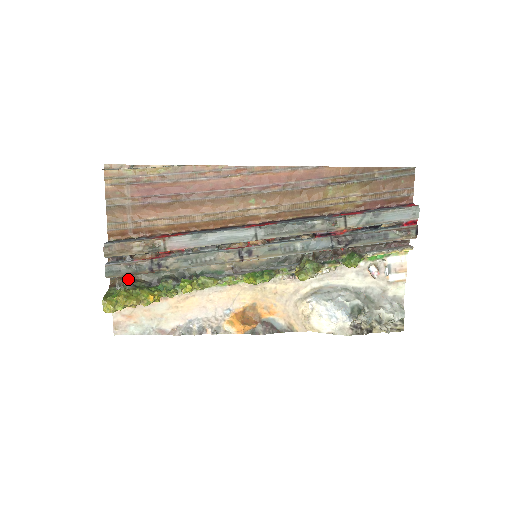
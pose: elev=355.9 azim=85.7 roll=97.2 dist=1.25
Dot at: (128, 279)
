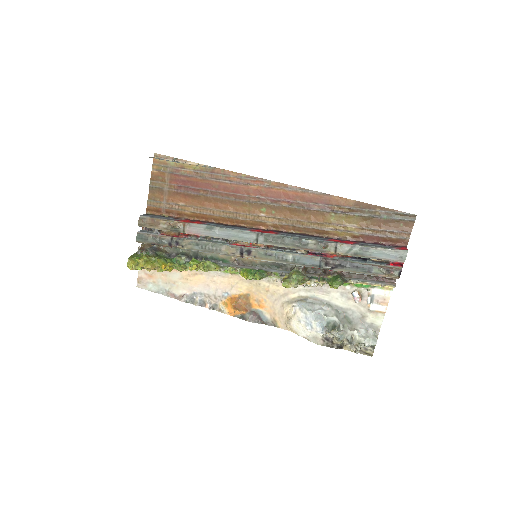
Dot at: (154, 247)
